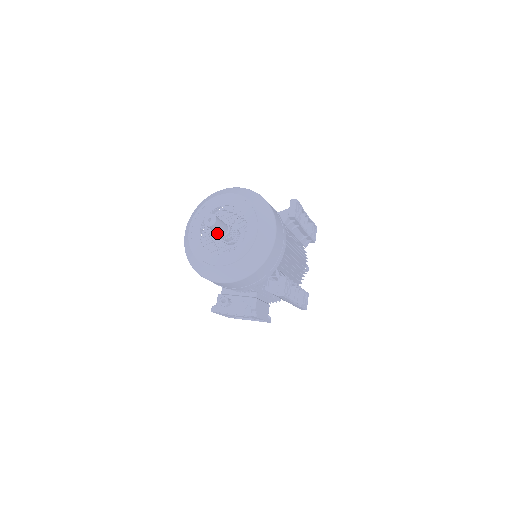
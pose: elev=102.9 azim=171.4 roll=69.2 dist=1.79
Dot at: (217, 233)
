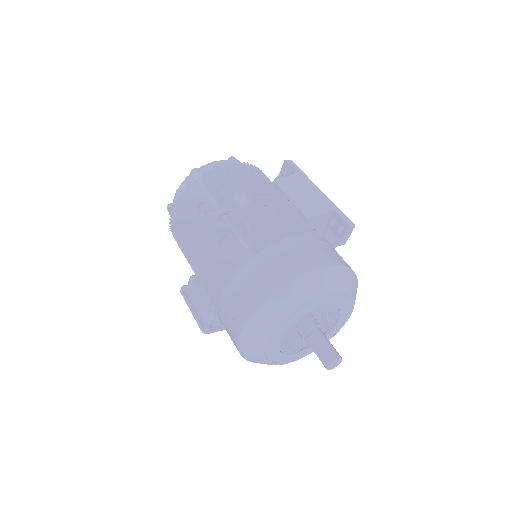
Dot at: occluded
